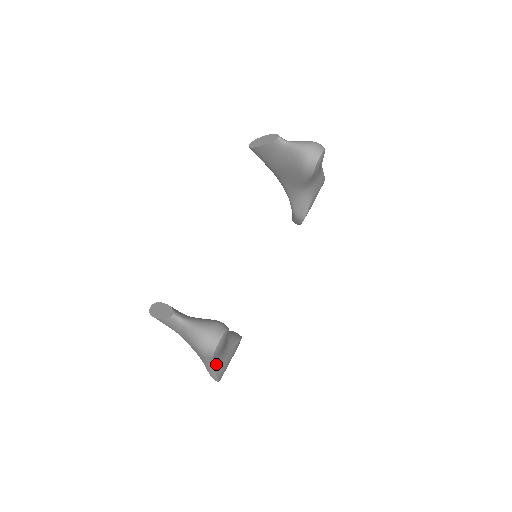
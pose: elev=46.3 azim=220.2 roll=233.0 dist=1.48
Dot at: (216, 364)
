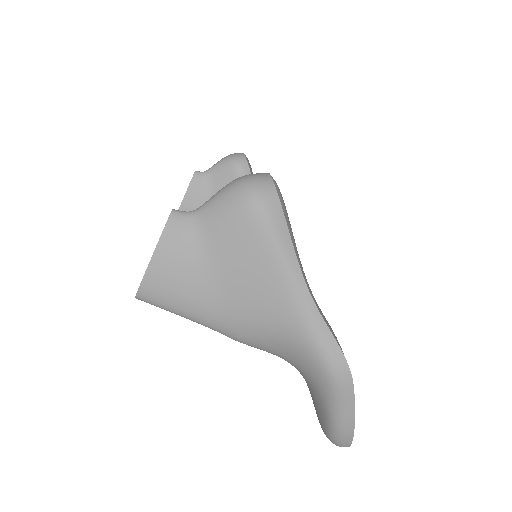
Dot at: (308, 289)
